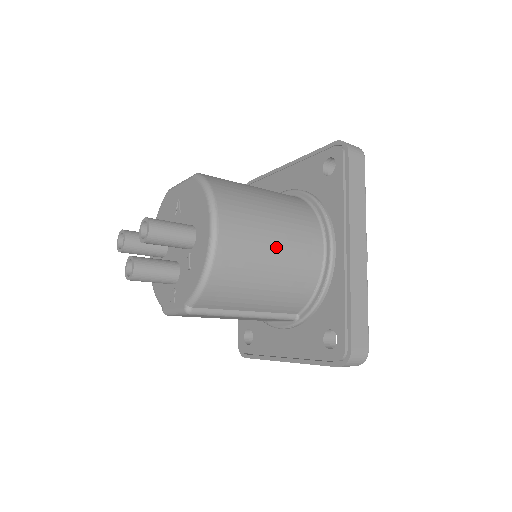
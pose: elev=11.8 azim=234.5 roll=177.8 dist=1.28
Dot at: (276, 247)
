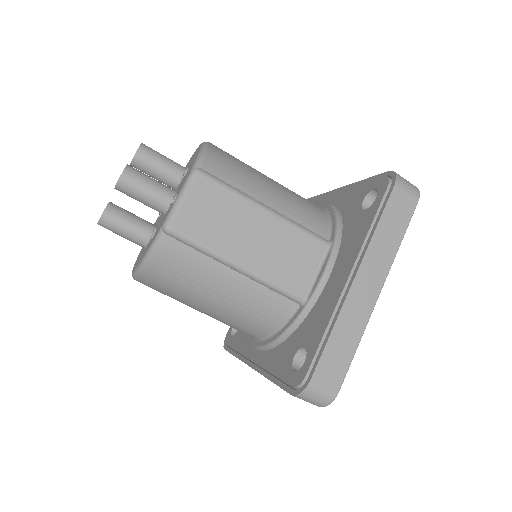
Dot at: occluded
